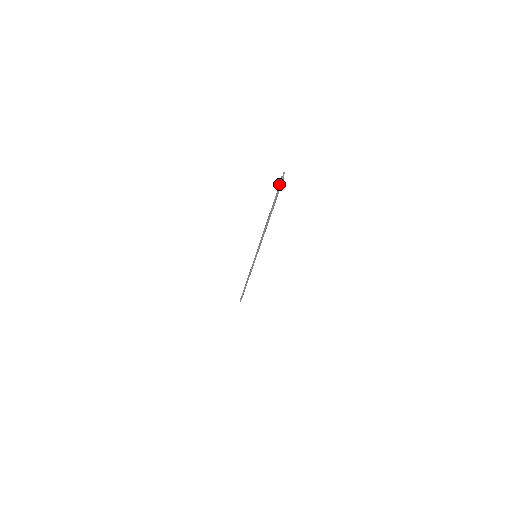
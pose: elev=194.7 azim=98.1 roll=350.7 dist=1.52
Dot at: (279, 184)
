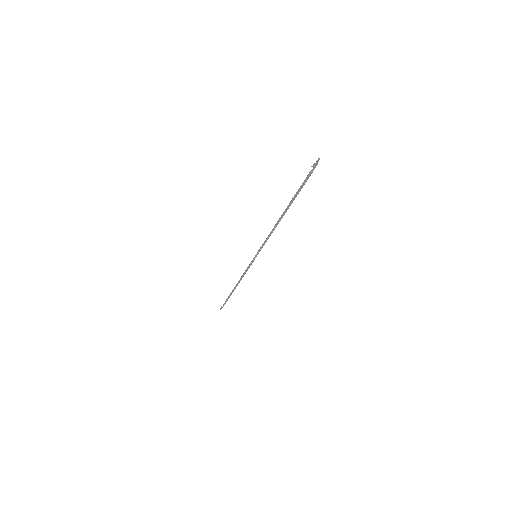
Dot at: (309, 172)
